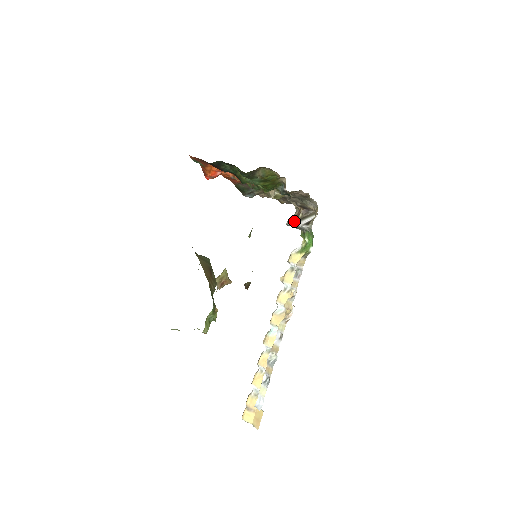
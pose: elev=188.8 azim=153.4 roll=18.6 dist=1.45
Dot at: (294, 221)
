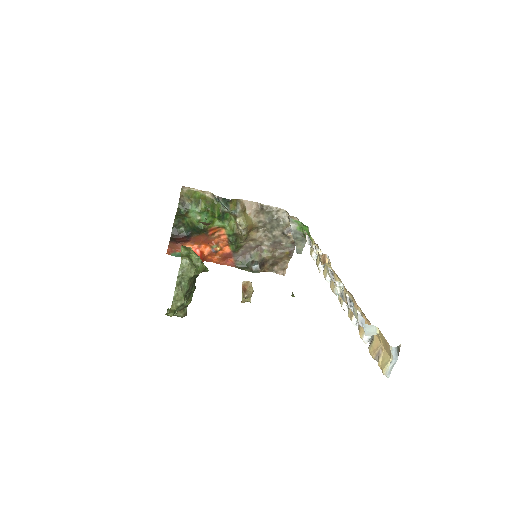
Dot at: (295, 243)
